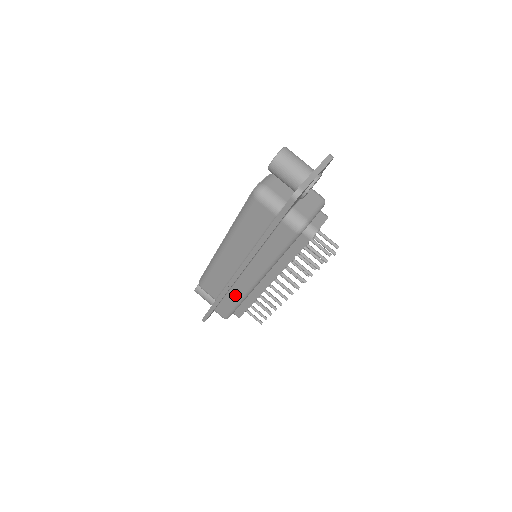
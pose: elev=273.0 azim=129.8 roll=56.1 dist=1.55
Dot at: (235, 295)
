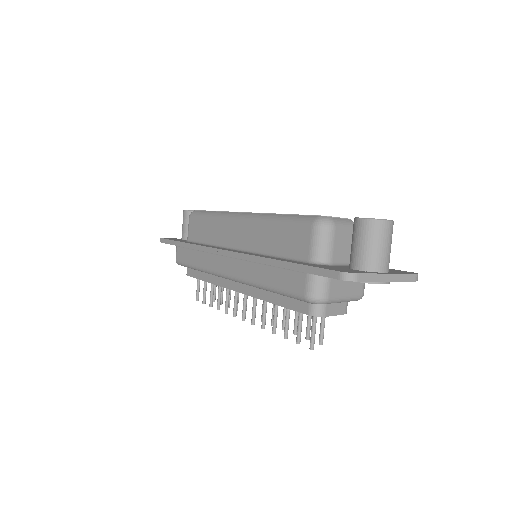
Dot at: (203, 260)
